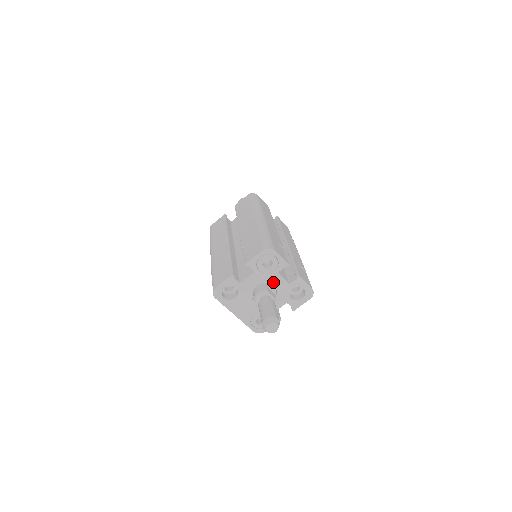
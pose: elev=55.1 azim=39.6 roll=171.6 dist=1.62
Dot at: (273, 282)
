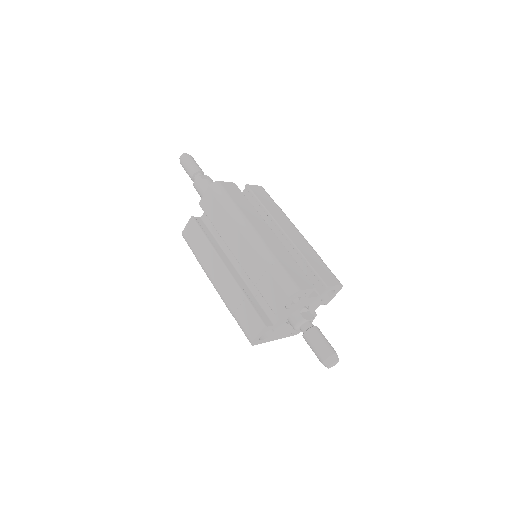
Dot at: (304, 305)
